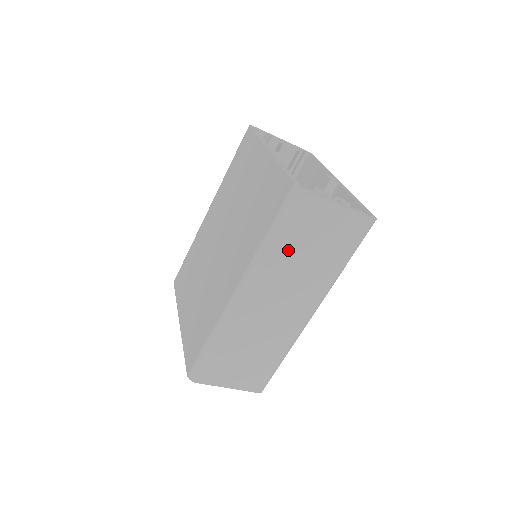
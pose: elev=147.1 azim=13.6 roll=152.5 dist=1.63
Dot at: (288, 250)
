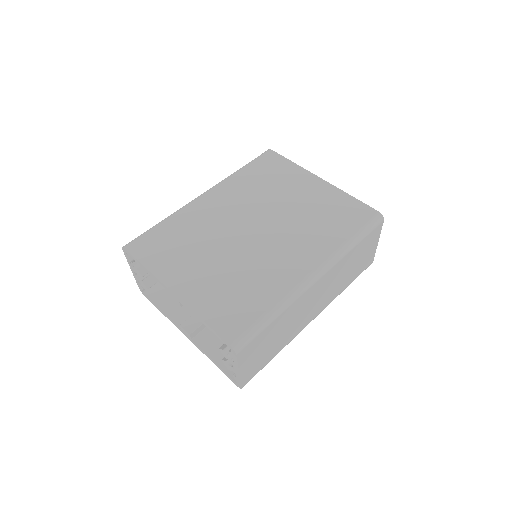
Dot at: (352, 257)
